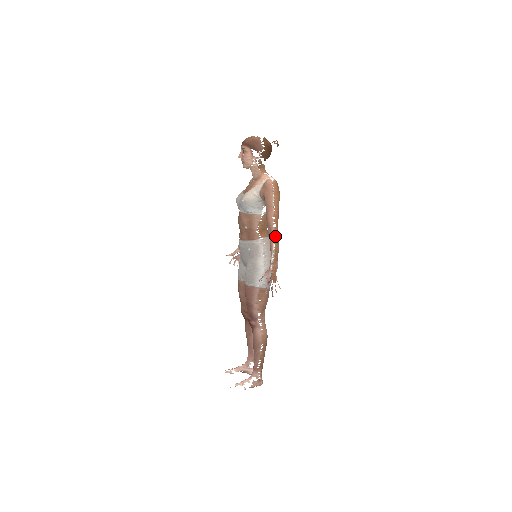
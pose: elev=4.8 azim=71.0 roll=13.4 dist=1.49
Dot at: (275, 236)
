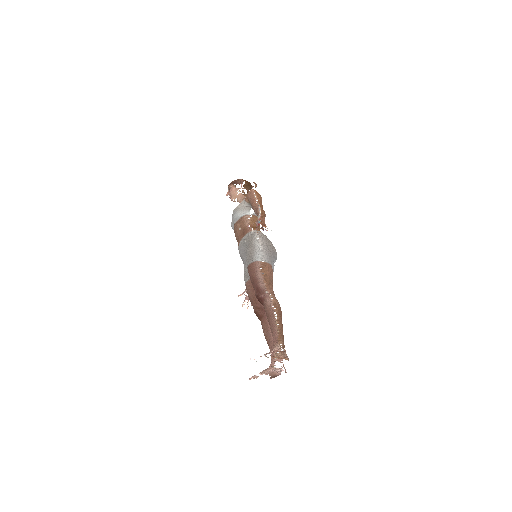
Dot at: occluded
